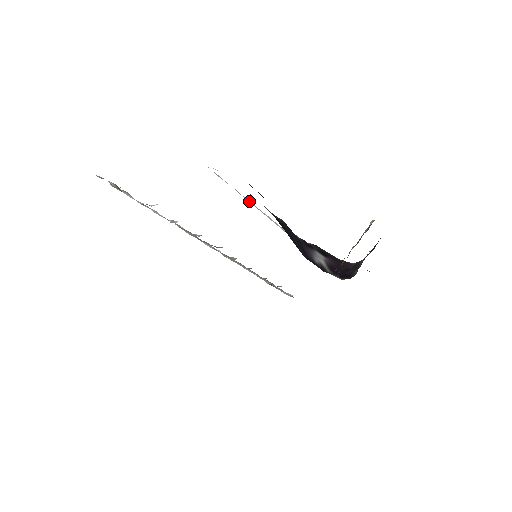
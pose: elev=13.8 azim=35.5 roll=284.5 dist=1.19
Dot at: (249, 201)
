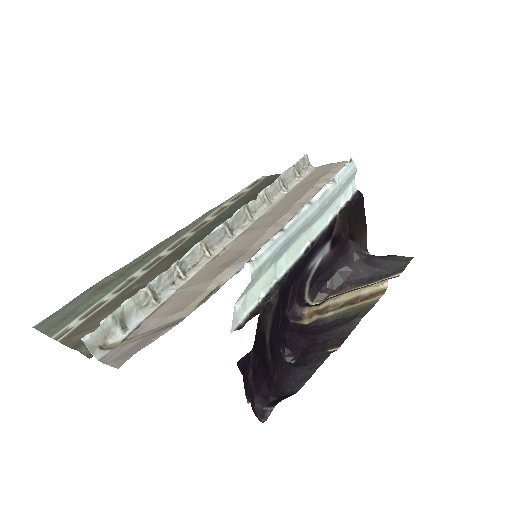
Dot at: (288, 243)
